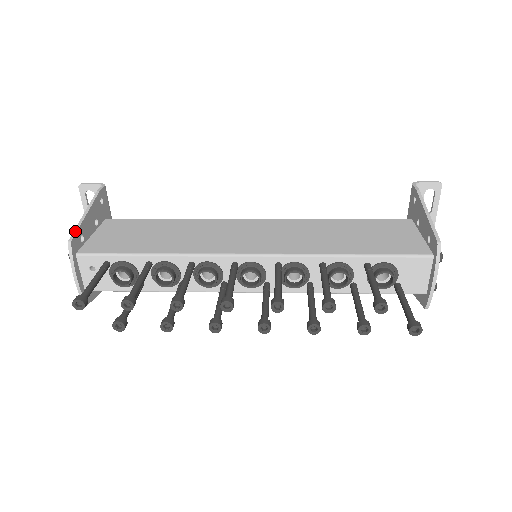
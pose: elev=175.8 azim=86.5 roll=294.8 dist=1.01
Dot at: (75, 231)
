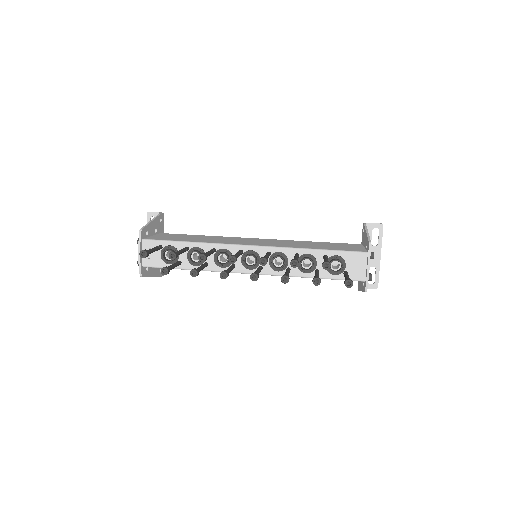
Dot at: (144, 226)
